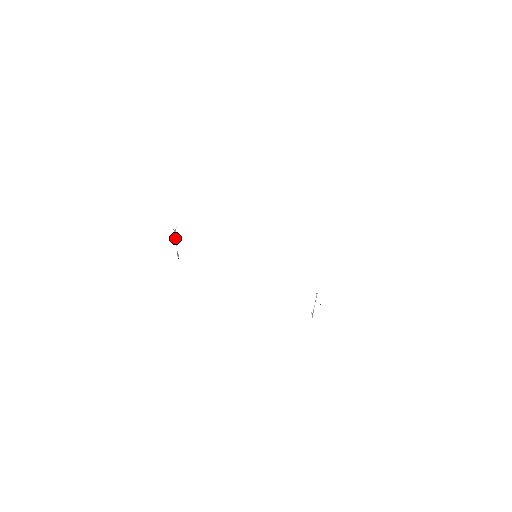
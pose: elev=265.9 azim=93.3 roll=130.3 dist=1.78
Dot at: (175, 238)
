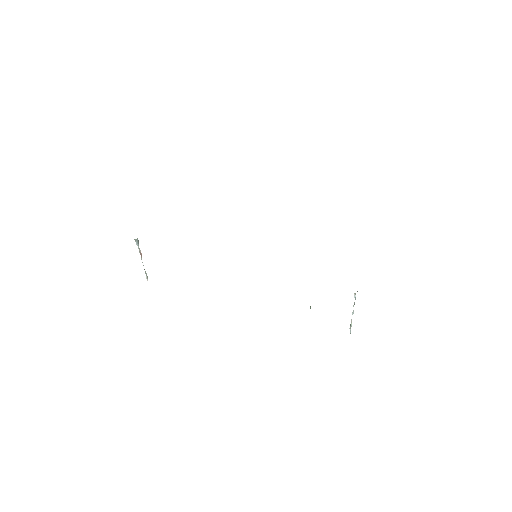
Dot at: (139, 252)
